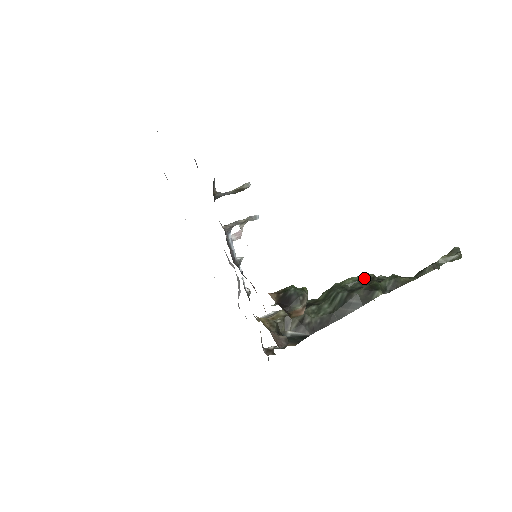
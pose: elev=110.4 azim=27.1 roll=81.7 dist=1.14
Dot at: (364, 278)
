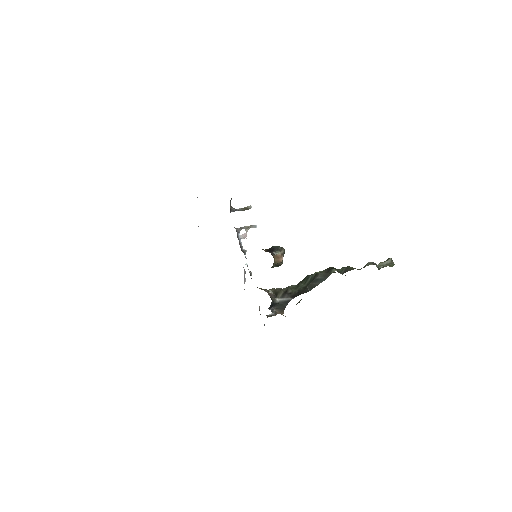
Dot at: occluded
